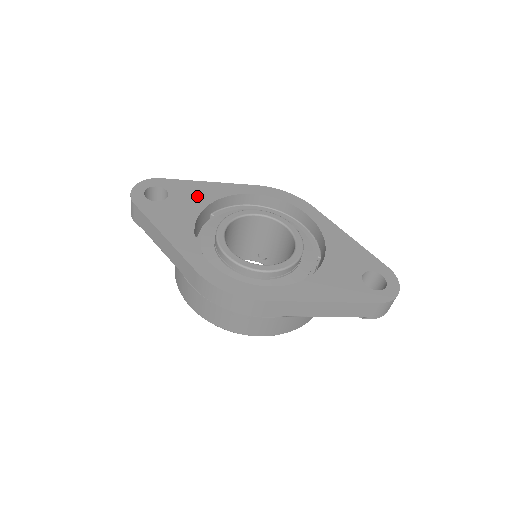
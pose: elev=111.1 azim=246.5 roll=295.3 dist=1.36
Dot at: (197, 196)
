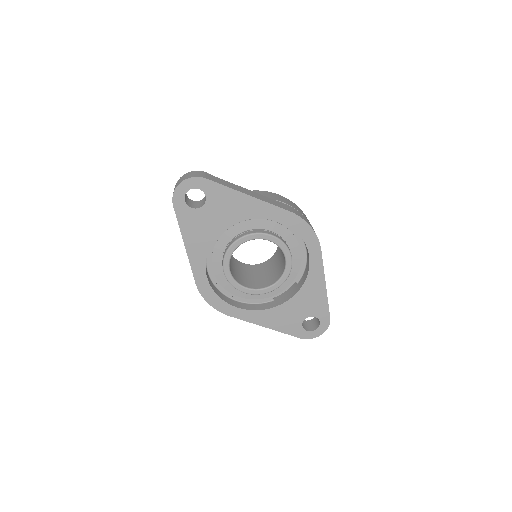
Dot at: (229, 211)
